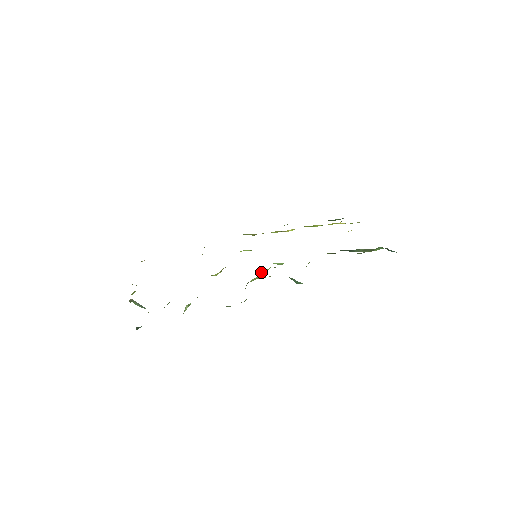
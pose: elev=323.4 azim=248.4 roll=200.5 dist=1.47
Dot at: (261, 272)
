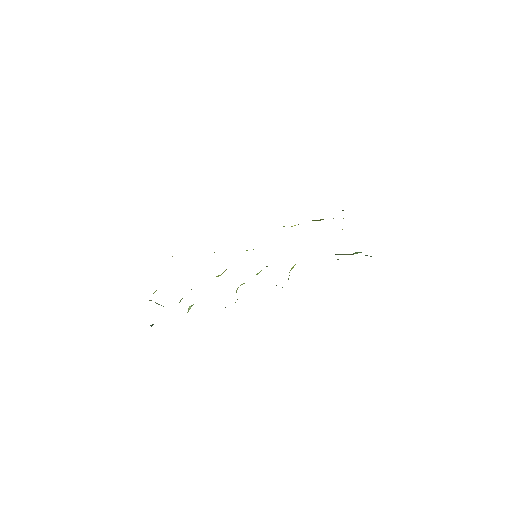
Dot at: occluded
